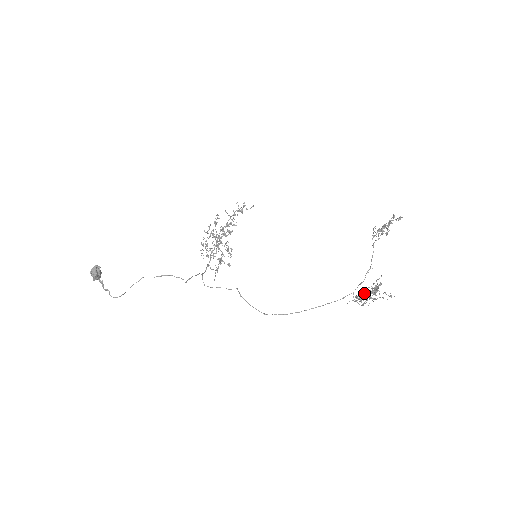
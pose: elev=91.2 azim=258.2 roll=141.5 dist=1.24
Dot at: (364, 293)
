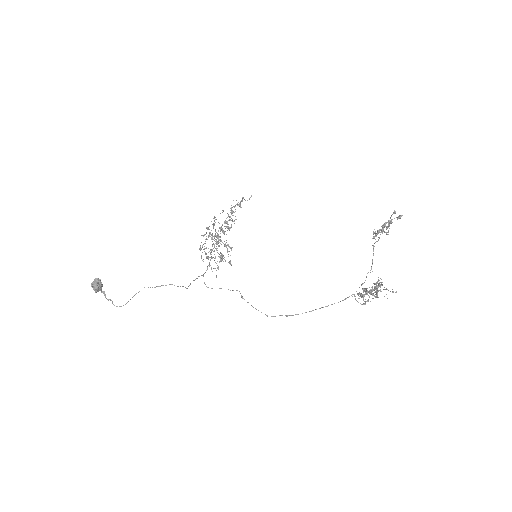
Dot at: (366, 292)
